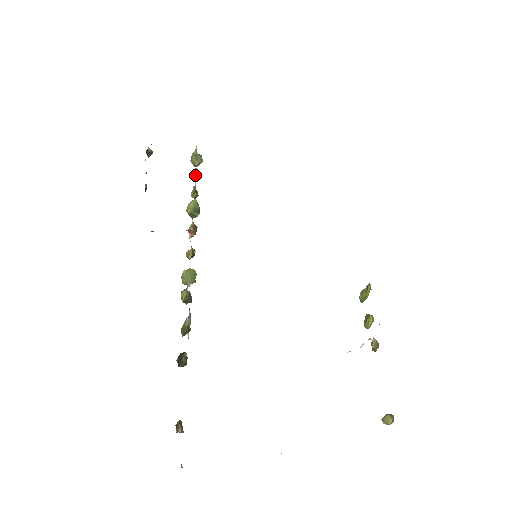
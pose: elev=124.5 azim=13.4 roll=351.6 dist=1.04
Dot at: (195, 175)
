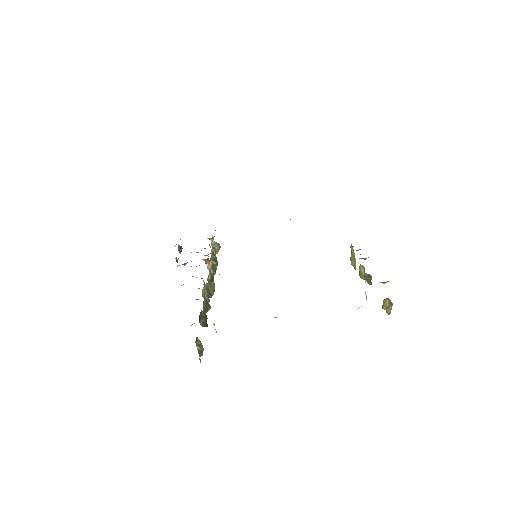
Dot at: (212, 247)
